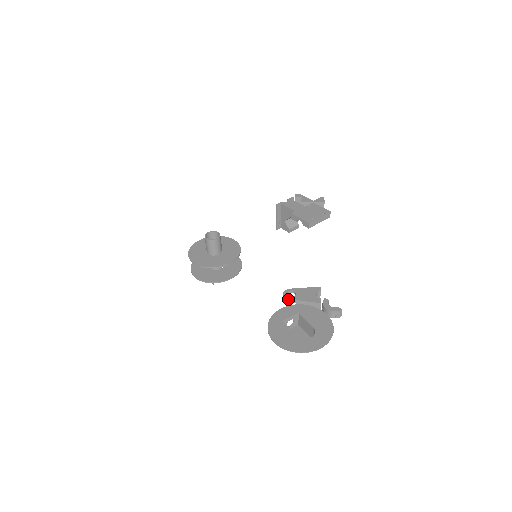
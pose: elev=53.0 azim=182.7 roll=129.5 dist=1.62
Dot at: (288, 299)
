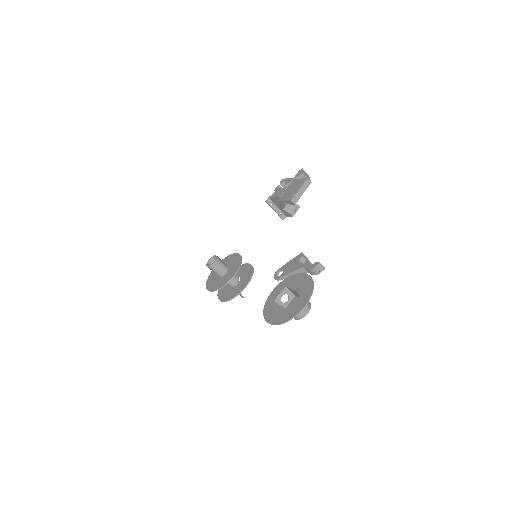
Dot at: (278, 279)
